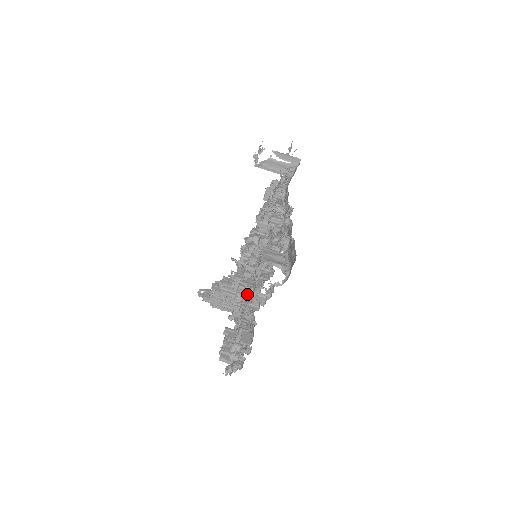
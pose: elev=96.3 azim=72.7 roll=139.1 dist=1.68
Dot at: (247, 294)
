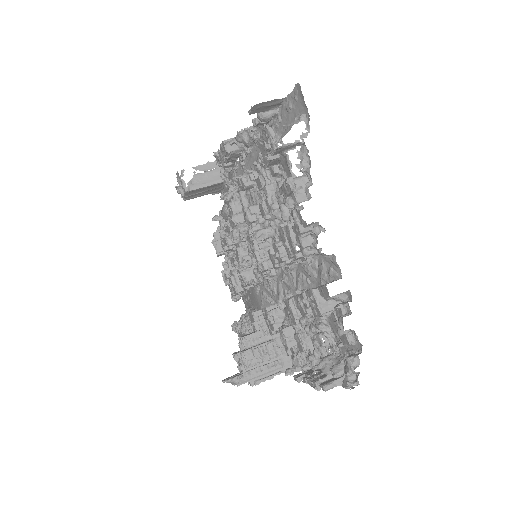
Dot at: (282, 248)
